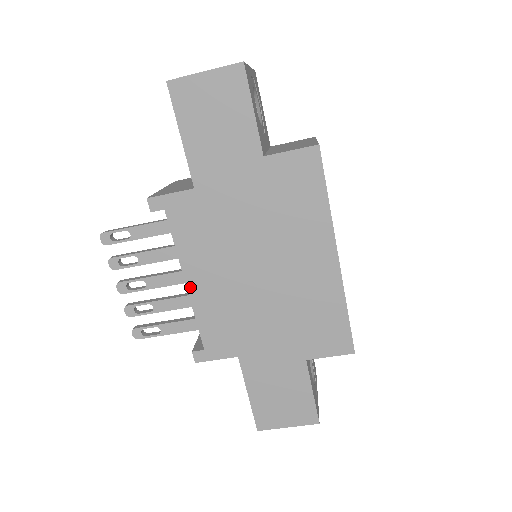
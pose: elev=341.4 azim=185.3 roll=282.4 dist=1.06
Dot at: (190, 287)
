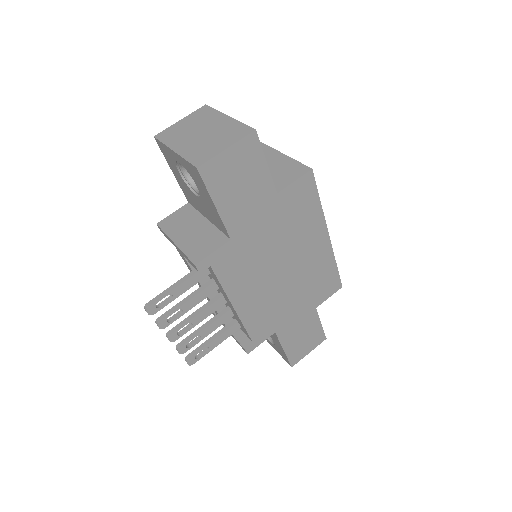
Dot at: (237, 309)
